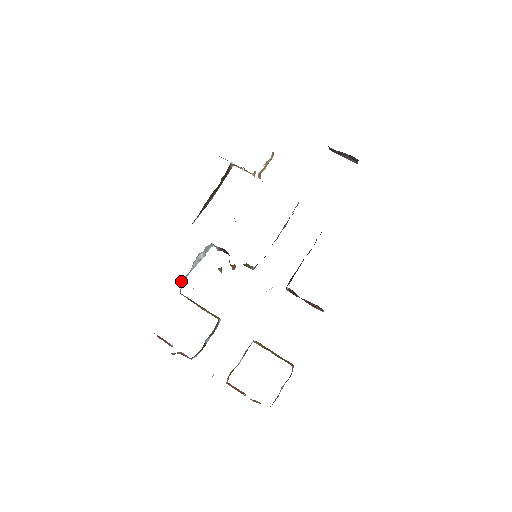
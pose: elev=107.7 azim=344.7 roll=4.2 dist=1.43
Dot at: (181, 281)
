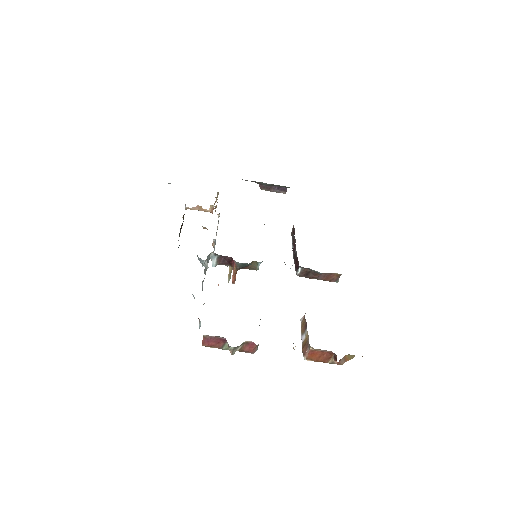
Dot at: occluded
